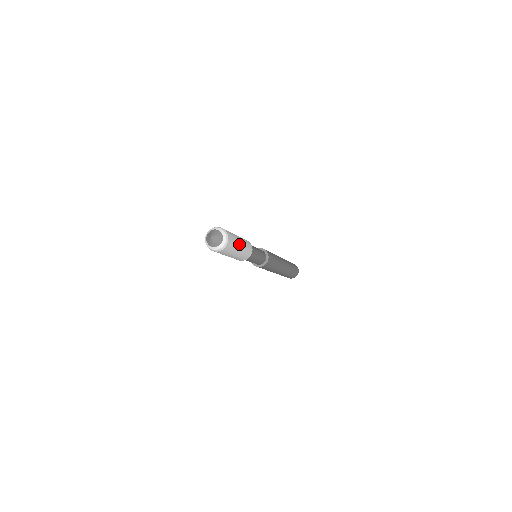
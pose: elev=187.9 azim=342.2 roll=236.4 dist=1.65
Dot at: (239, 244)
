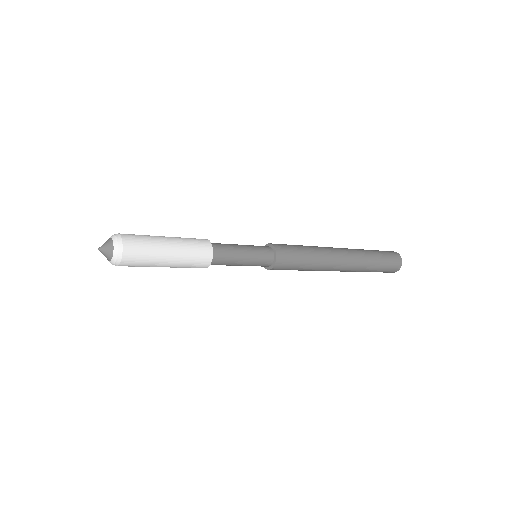
Dot at: (163, 247)
